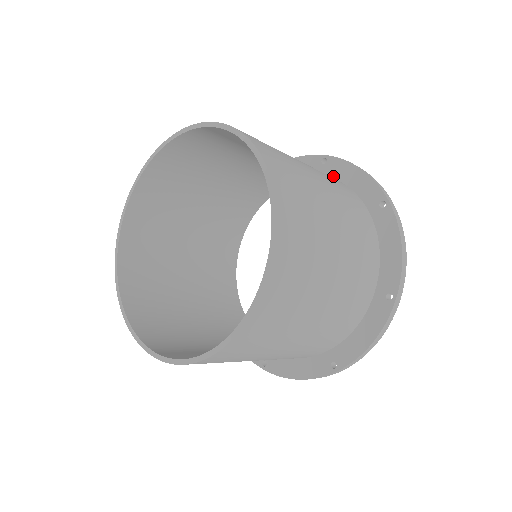
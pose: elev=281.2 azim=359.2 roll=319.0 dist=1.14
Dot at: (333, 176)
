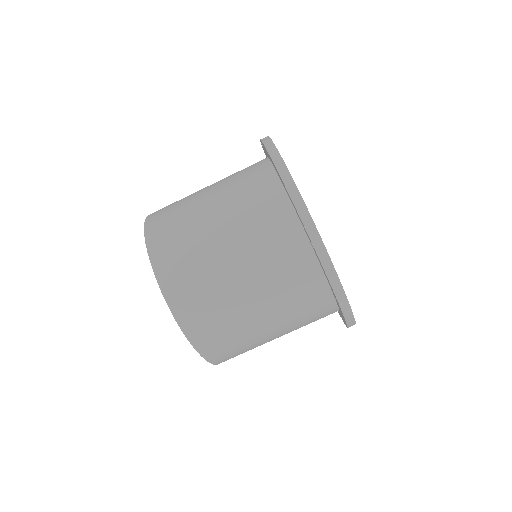
Dot at: (285, 189)
